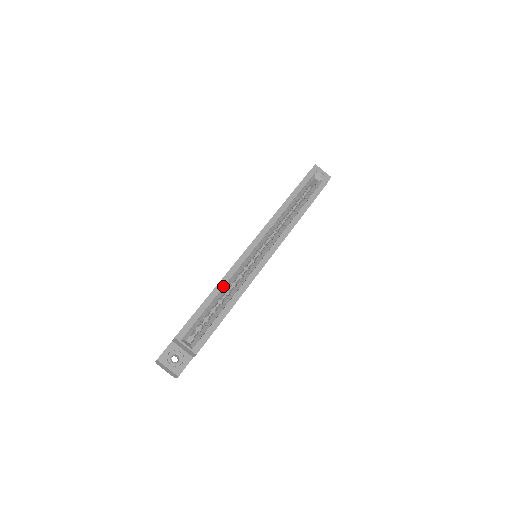
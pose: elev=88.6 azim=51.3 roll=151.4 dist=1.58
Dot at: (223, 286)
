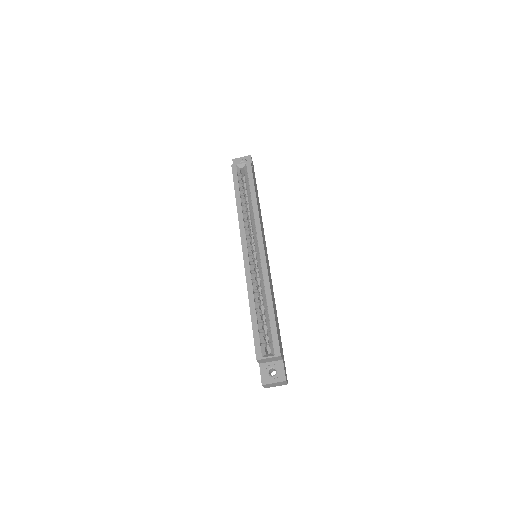
Dot at: (253, 297)
